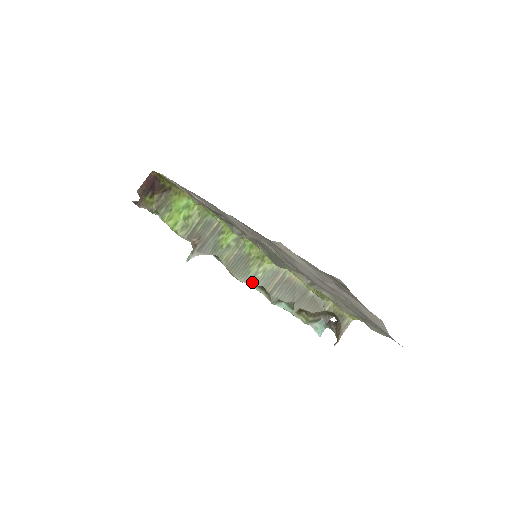
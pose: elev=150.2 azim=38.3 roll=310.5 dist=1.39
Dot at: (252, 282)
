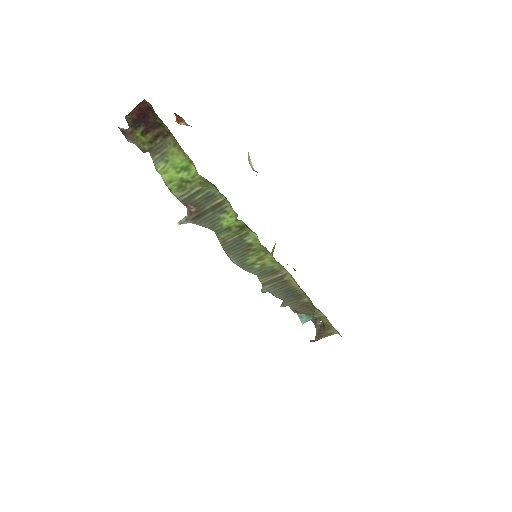
Dot at: (247, 269)
